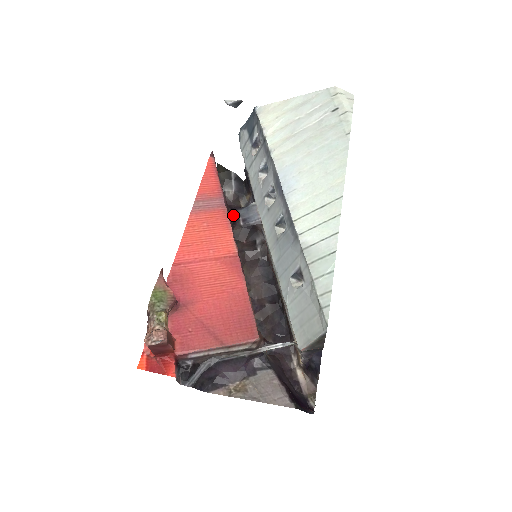
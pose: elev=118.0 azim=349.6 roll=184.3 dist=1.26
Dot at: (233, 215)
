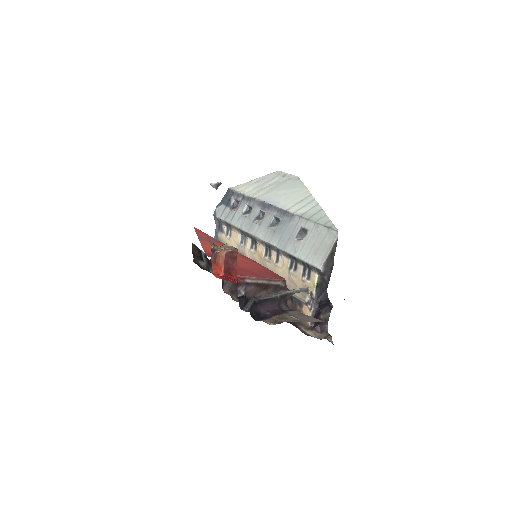
Dot at: occluded
